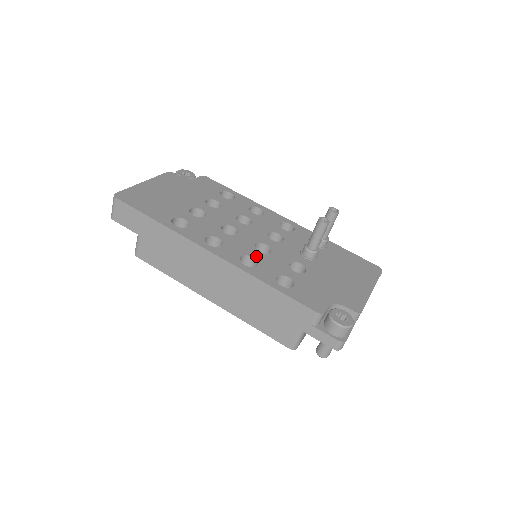
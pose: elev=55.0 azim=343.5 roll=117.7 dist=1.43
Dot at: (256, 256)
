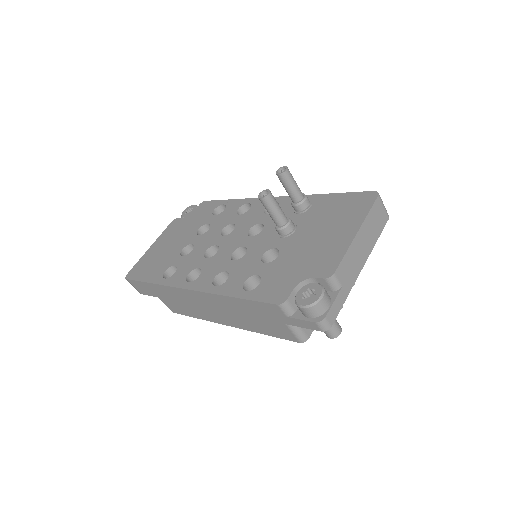
Dot at: (229, 268)
